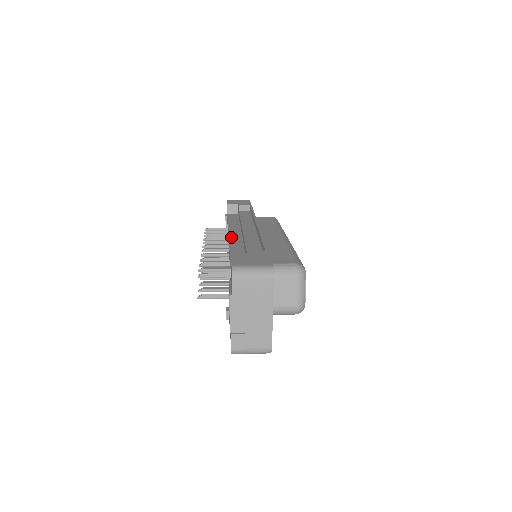
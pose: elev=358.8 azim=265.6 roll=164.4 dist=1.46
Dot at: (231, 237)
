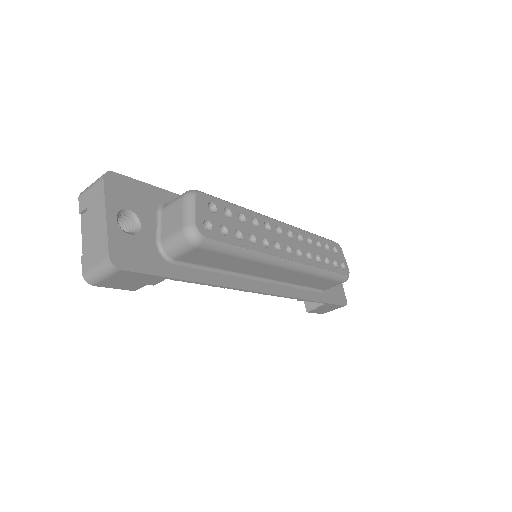
Dot at: occluded
